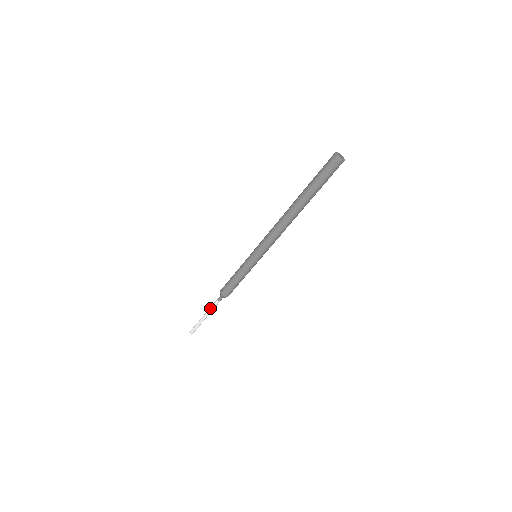
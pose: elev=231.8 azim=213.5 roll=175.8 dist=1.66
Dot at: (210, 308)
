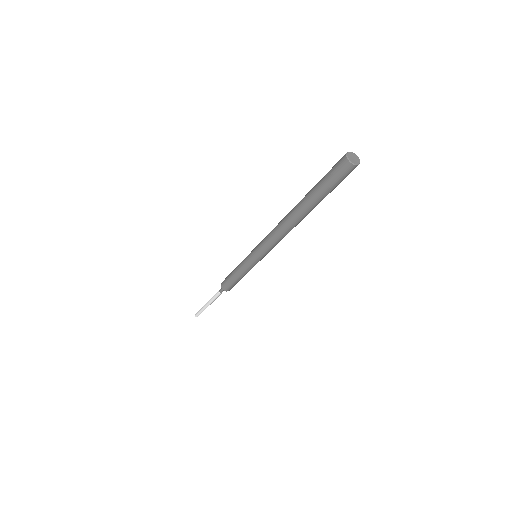
Dot at: (214, 300)
